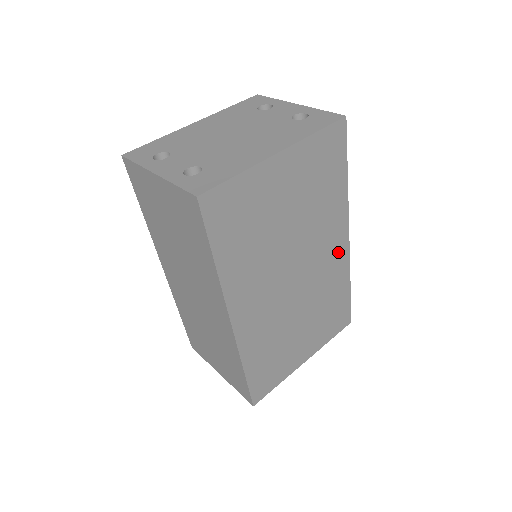
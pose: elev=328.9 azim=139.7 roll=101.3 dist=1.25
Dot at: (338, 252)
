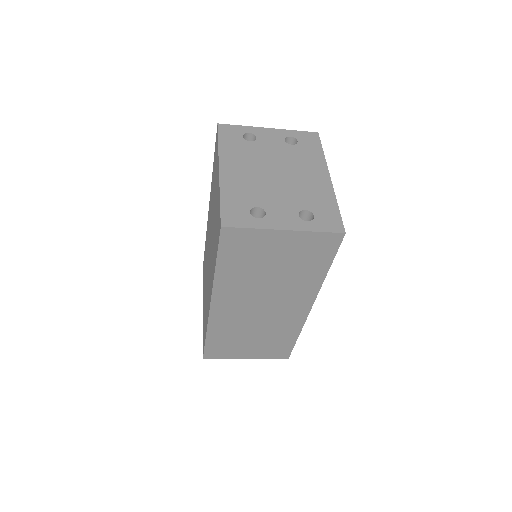
Dot at: occluded
